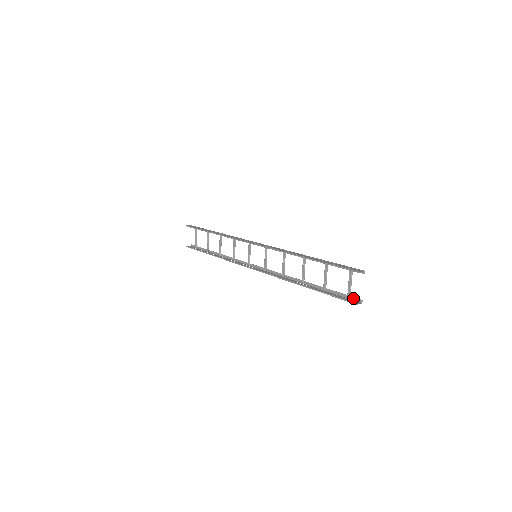
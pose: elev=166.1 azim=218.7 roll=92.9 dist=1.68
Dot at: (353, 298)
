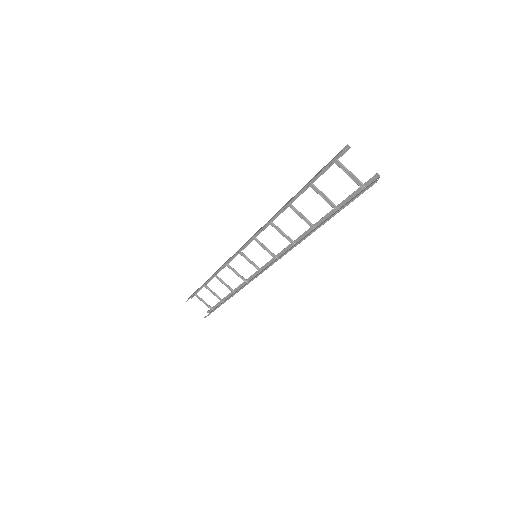
Dot at: (367, 183)
